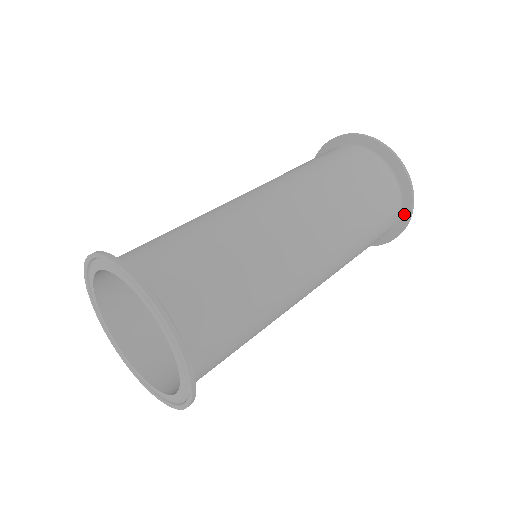
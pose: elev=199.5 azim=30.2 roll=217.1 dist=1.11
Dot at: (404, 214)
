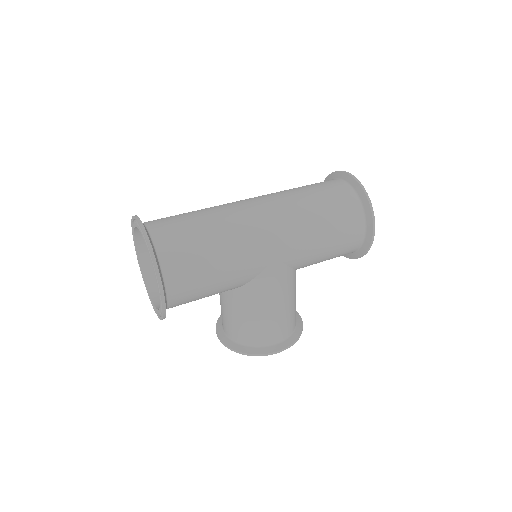
Dot at: (364, 201)
